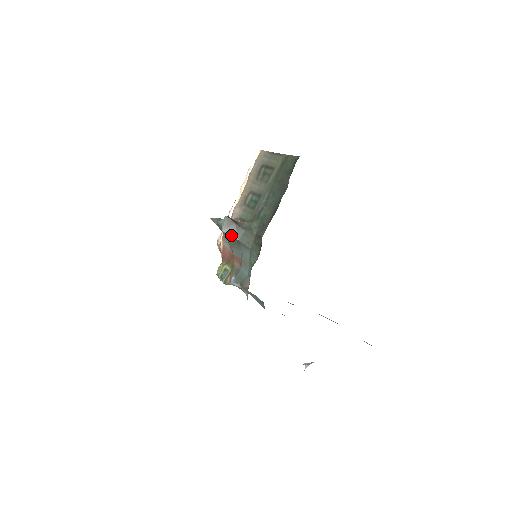
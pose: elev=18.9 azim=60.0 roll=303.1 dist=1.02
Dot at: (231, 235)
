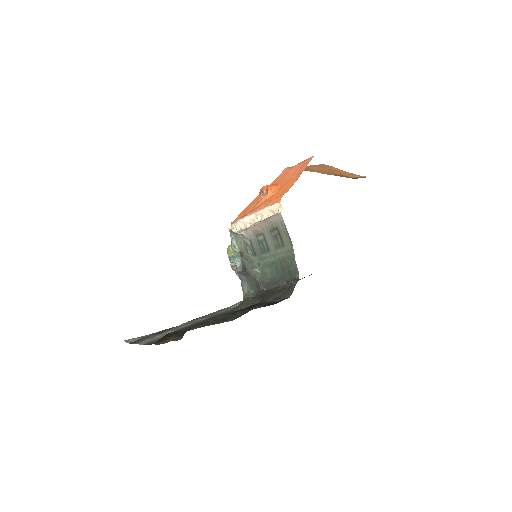
Dot at: occluded
